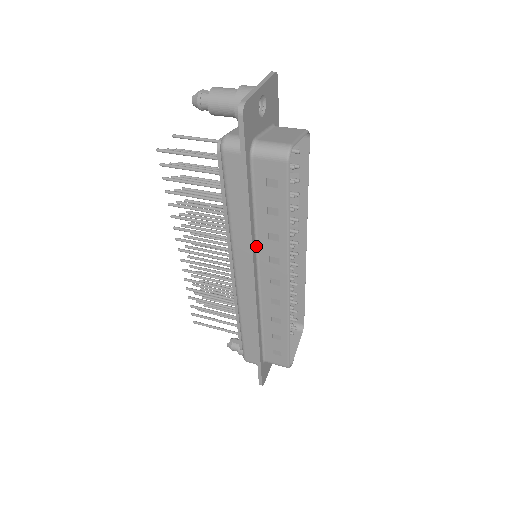
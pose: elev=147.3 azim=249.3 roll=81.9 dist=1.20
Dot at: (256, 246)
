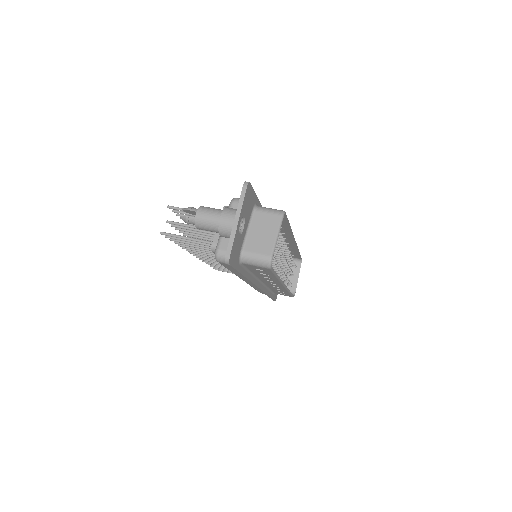
Dot at: (255, 277)
